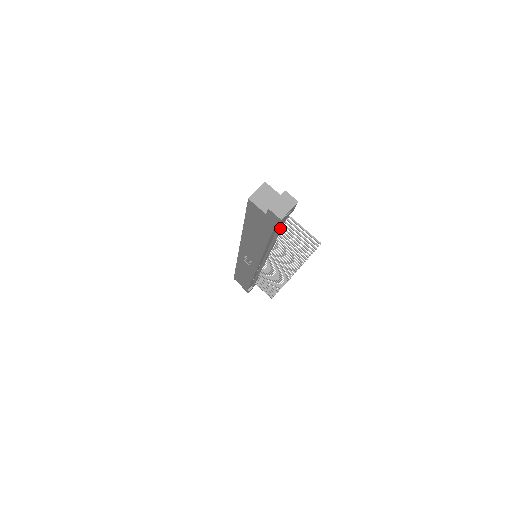
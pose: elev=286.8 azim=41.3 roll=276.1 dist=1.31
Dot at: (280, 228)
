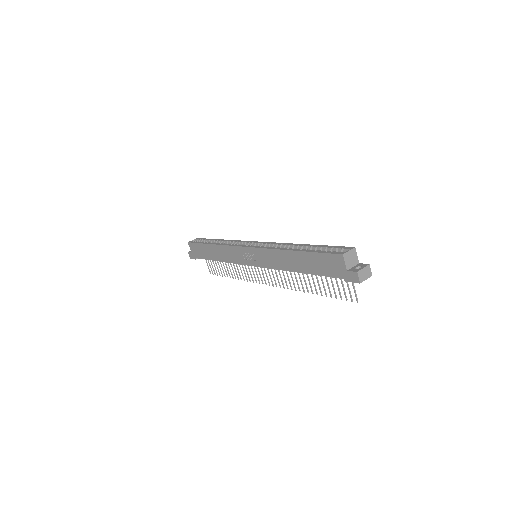
Dot at: occluded
